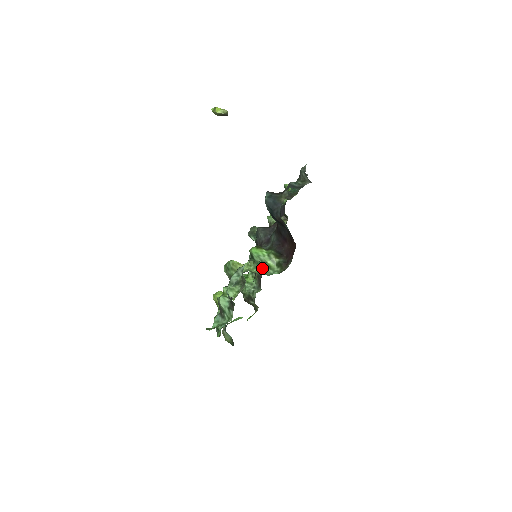
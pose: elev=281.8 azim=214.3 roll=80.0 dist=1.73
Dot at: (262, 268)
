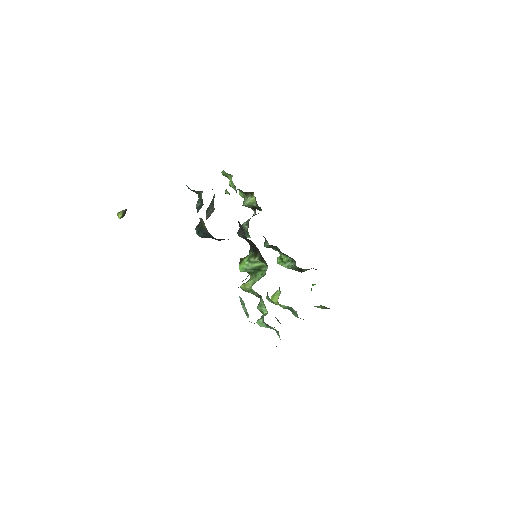
Dot at: (258, 272)
